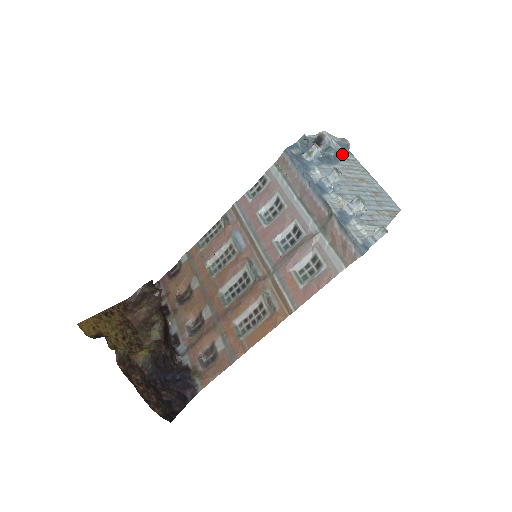
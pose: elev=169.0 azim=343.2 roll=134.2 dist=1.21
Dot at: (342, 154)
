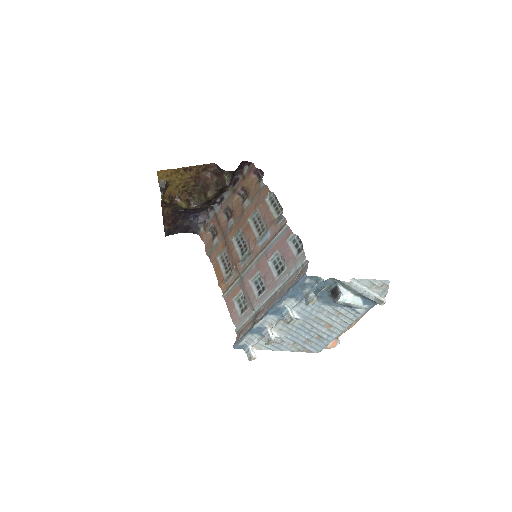
Dot at: (351, 307)
